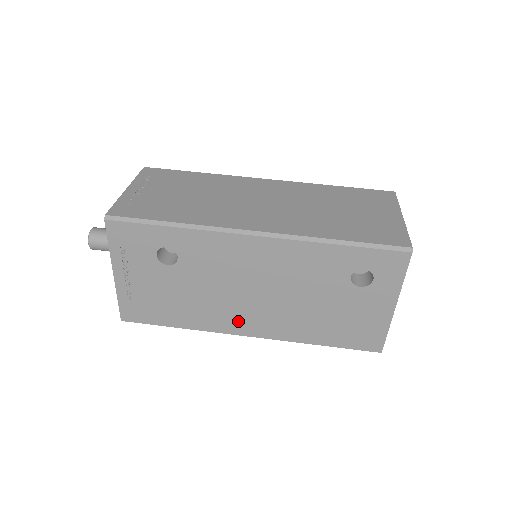
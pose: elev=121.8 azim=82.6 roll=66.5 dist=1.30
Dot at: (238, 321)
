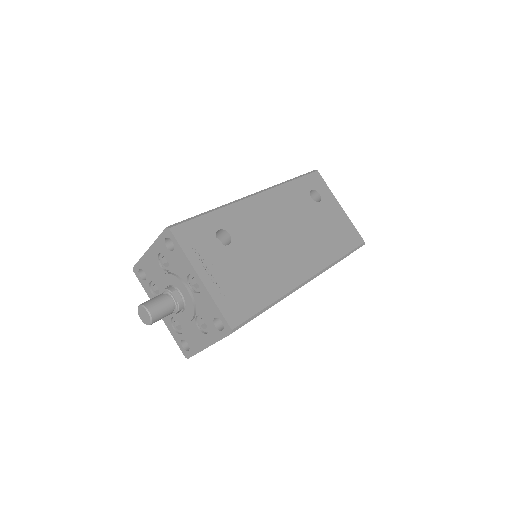
Dot at: (295, 269)
